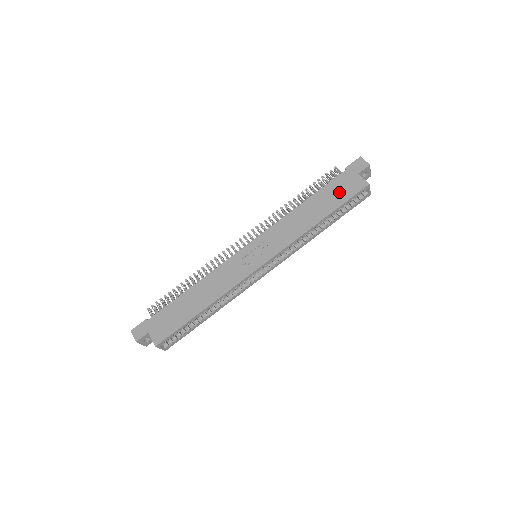
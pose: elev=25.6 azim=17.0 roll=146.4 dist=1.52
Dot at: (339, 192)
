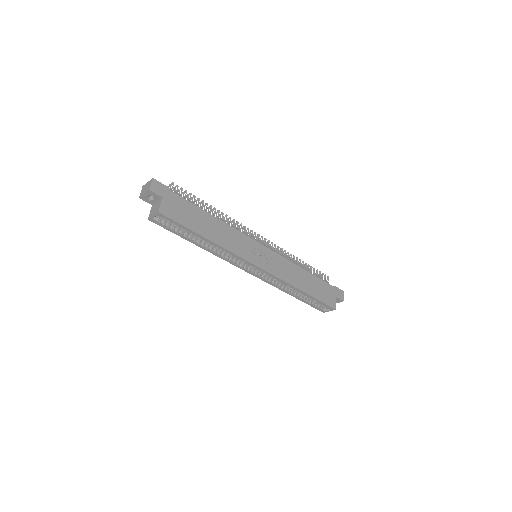
Dot at: (323, 292)
